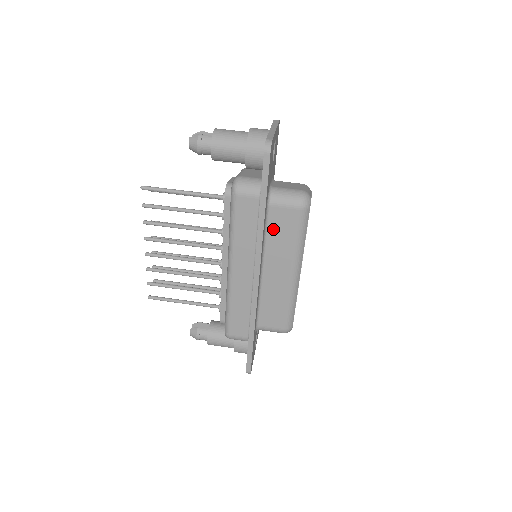
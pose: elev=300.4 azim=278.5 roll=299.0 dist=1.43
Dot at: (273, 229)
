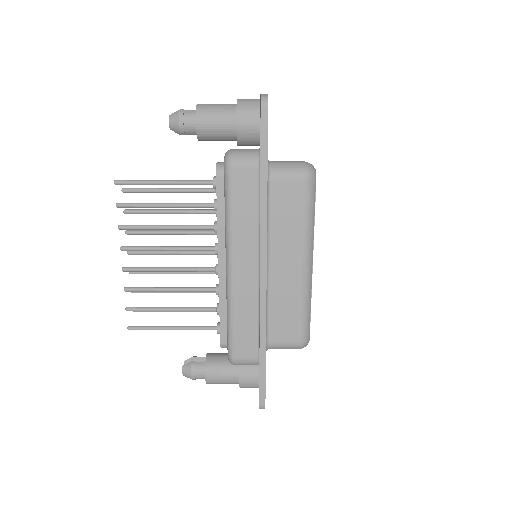
Dot at: (276, 209)
